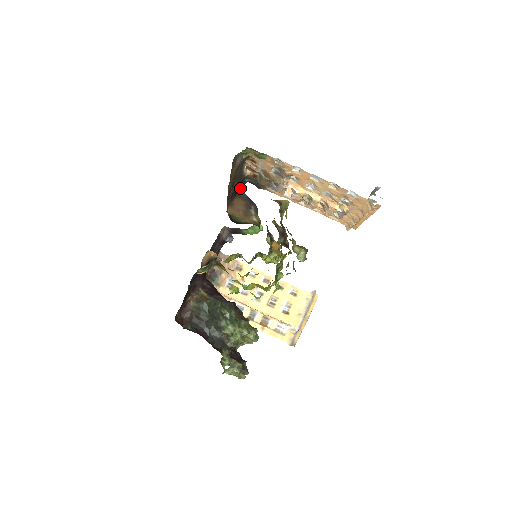
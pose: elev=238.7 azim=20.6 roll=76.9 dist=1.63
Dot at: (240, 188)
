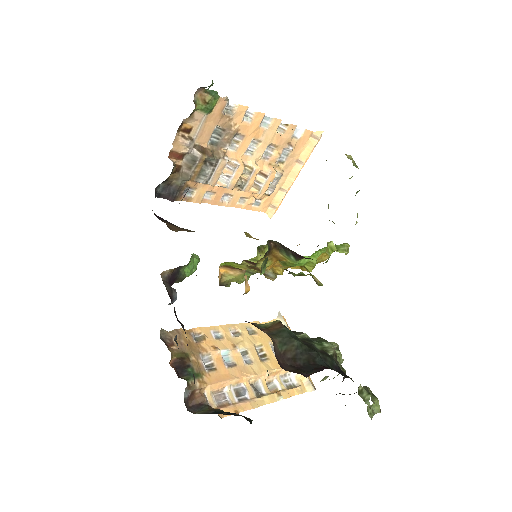
Dot at: occluded
